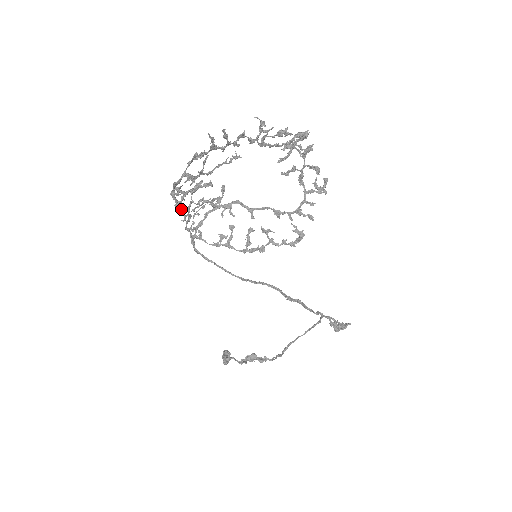
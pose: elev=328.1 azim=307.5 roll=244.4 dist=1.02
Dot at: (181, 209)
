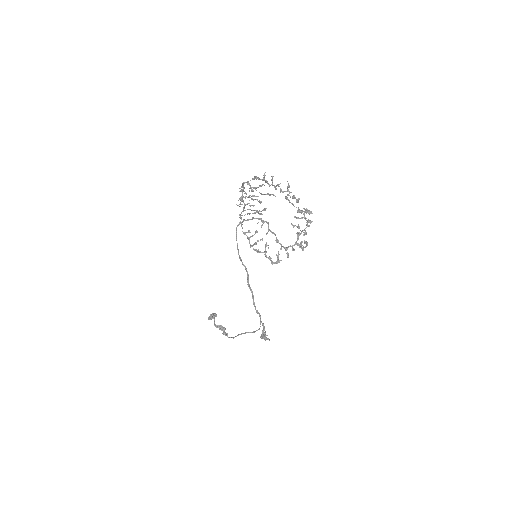
Dot at: (239, 198)
